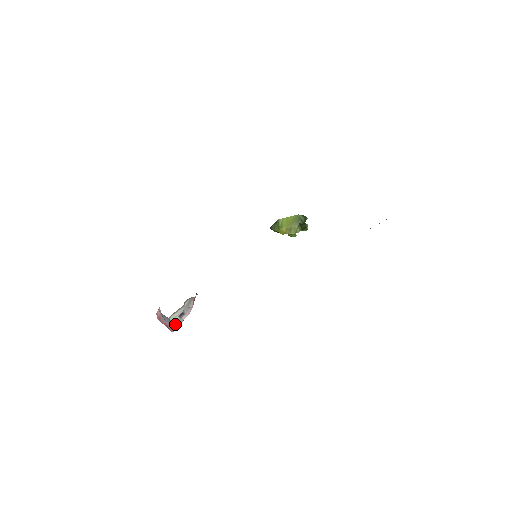
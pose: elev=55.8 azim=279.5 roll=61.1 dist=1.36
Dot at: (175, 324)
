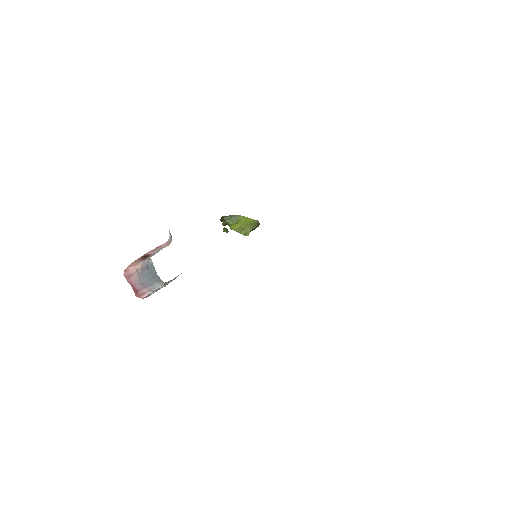
Dot at: (151, 292)
